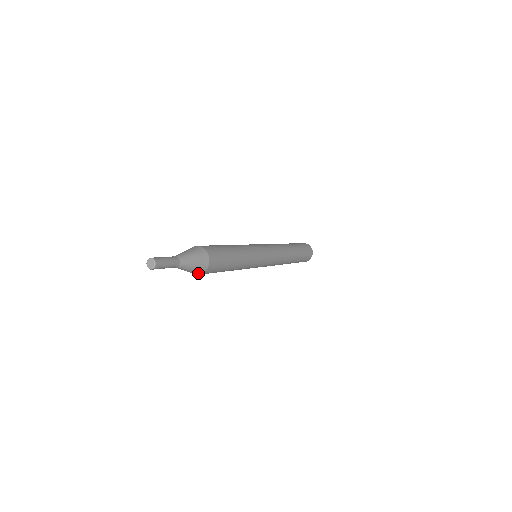
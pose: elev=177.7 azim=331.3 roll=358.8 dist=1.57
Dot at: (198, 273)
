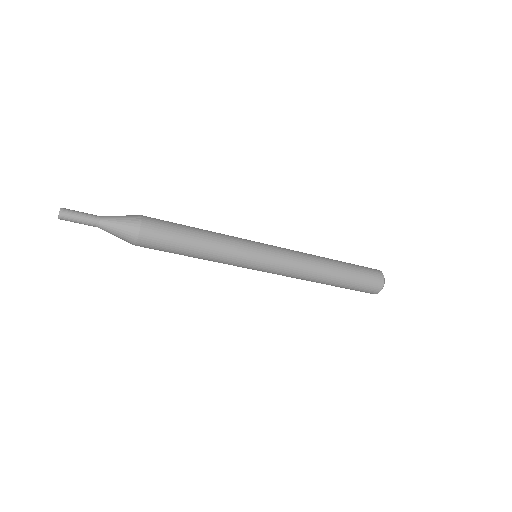
Dot at: (133, 235)
